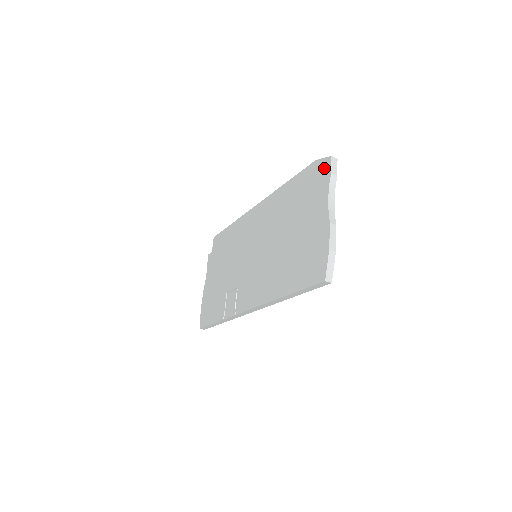
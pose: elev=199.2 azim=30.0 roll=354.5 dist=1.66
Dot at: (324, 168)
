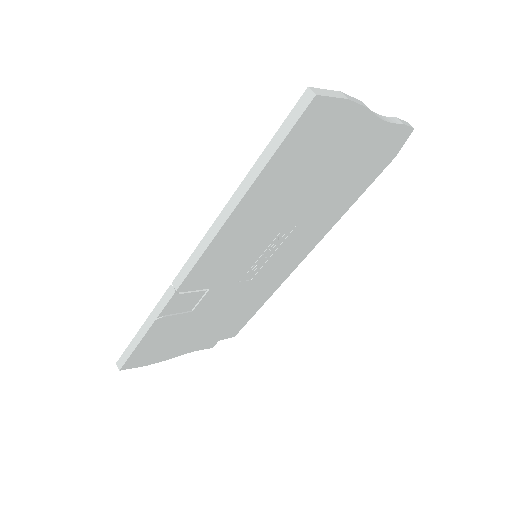
Dot at: occluded
